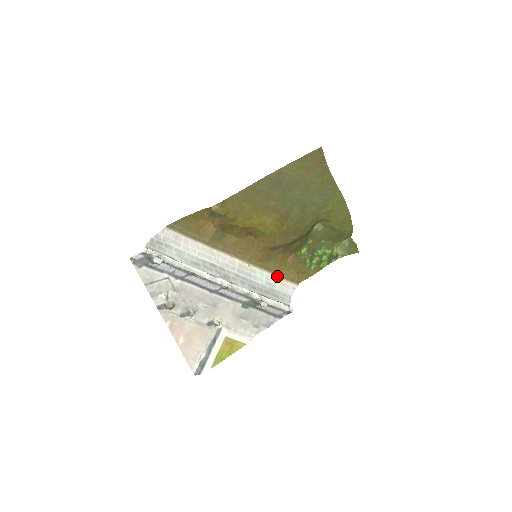
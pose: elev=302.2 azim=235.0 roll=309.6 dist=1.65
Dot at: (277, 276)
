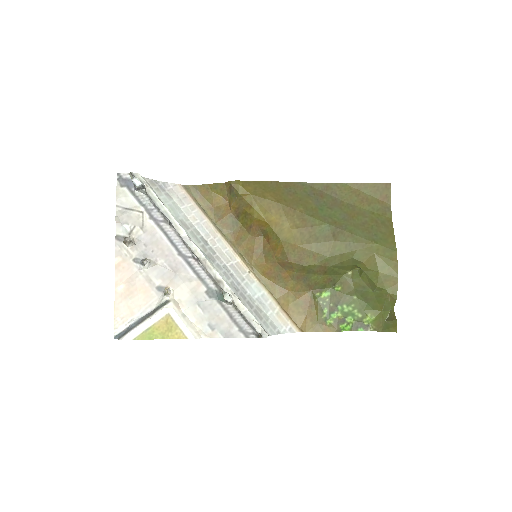
Dot at: (278, 305)
